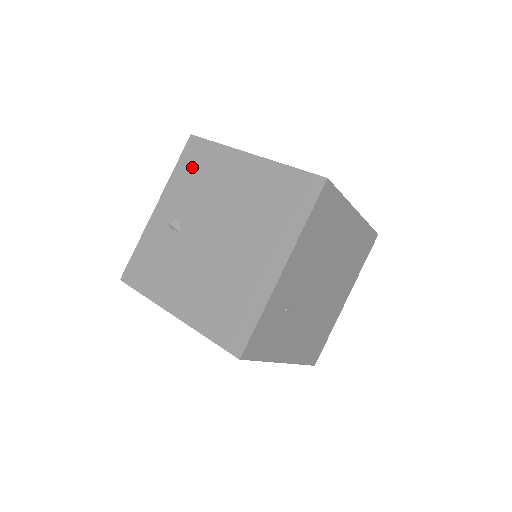
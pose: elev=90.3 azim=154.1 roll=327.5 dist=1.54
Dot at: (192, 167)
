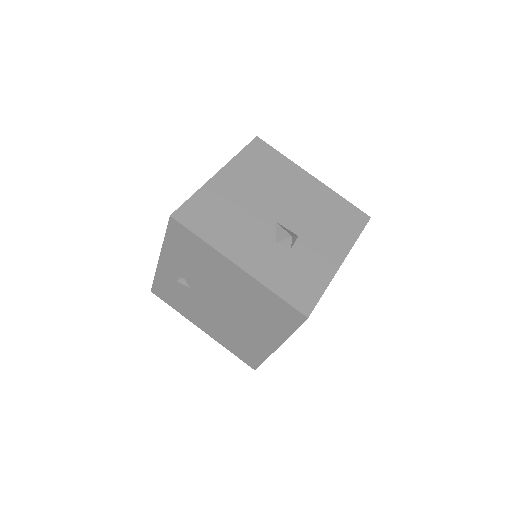
Dot at: (182, 246)
